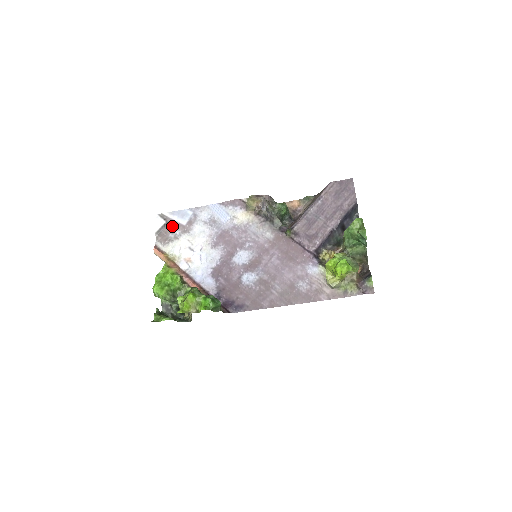
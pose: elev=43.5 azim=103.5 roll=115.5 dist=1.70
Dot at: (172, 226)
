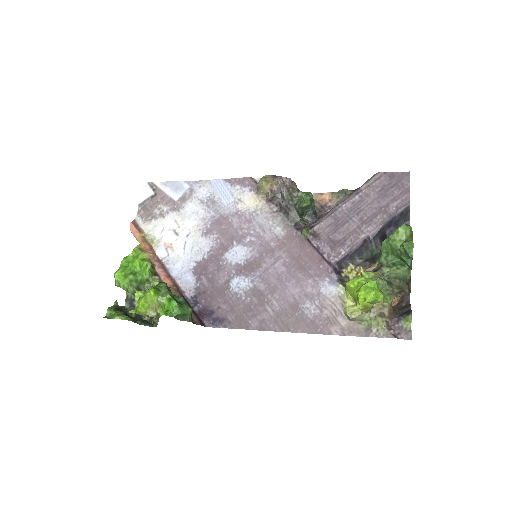
Dot at: (160, 199)
